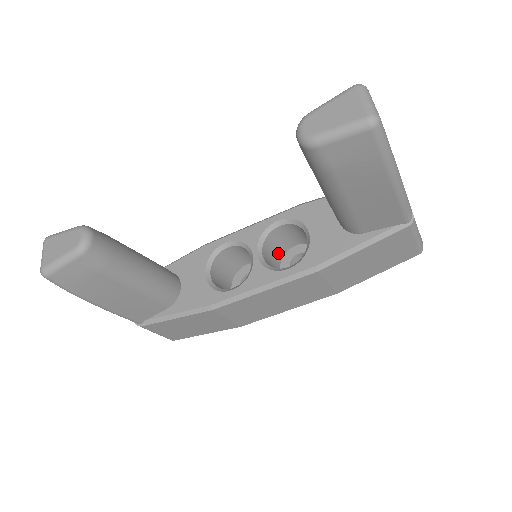
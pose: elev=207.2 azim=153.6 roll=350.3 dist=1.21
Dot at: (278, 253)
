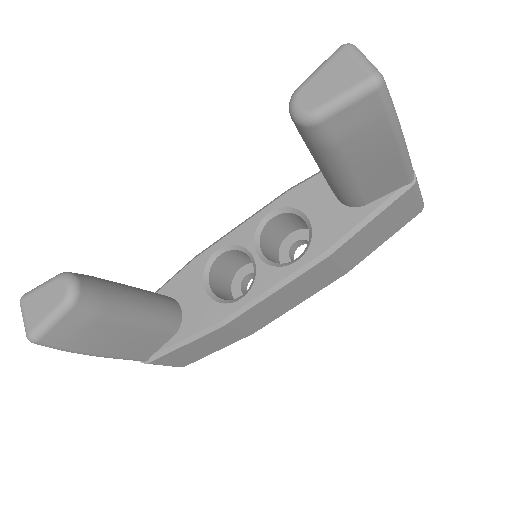
Dot at: (274, 247)
